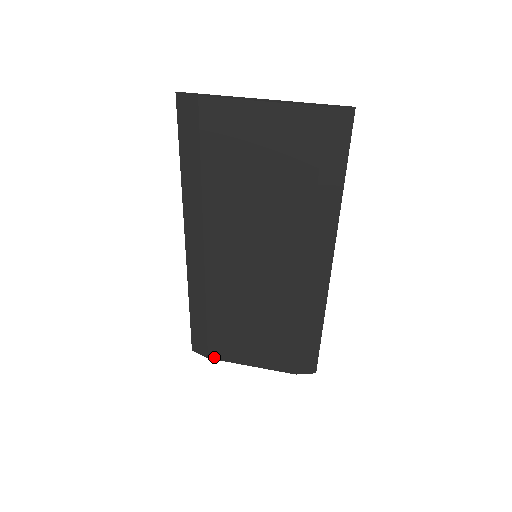
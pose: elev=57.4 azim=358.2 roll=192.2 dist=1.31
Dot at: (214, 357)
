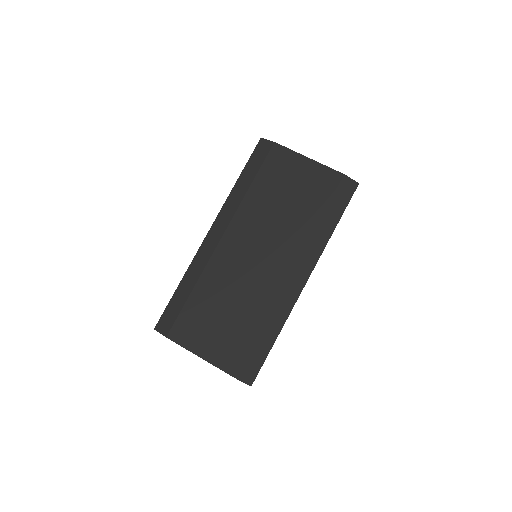
Dot at: (172, 338)
